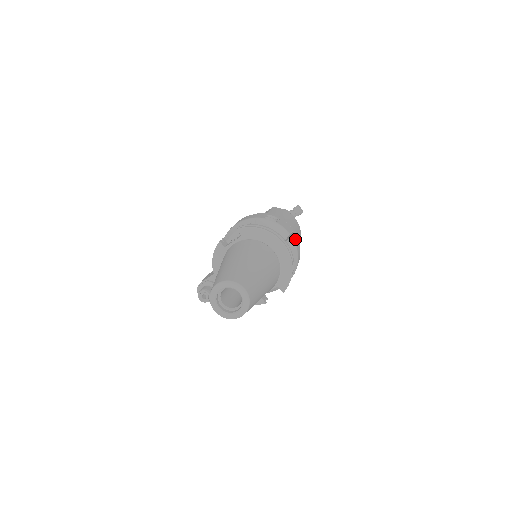
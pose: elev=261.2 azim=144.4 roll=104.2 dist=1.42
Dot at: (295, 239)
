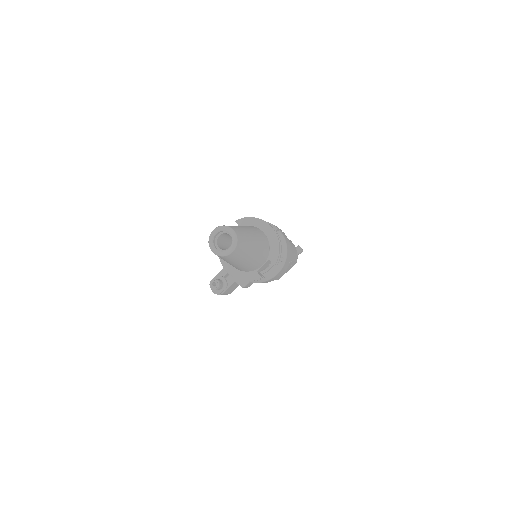
Dot at: (284, 235)
